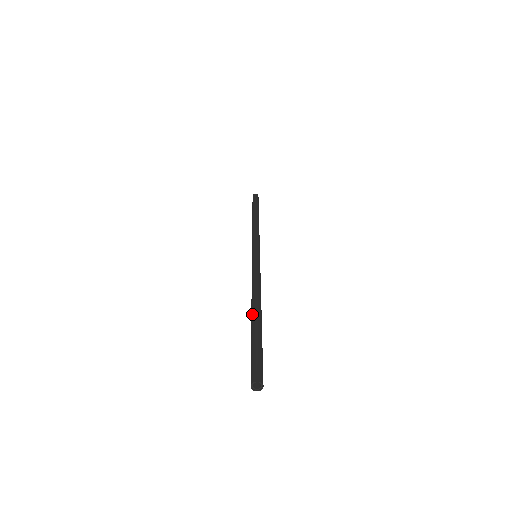
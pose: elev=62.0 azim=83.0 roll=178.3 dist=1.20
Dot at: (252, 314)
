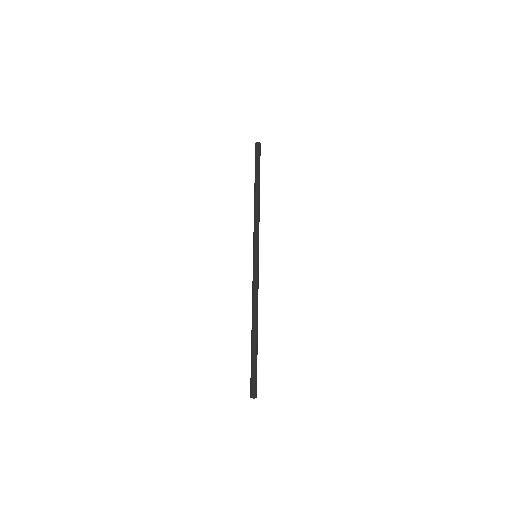
Dot at: (252, 334)
